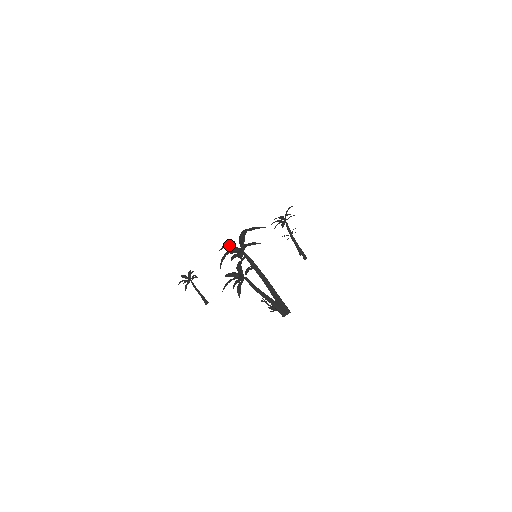
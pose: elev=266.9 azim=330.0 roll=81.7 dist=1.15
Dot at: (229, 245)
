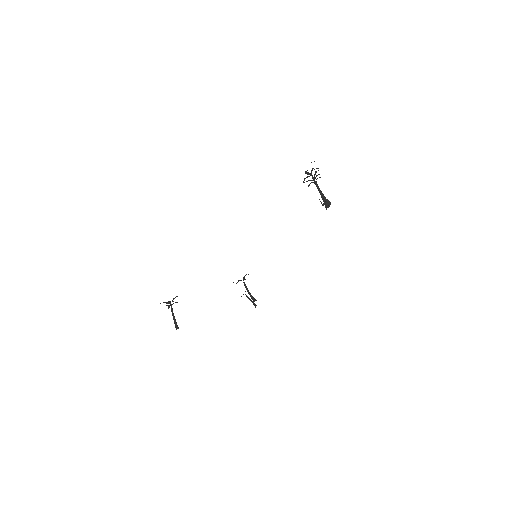
Dot at: occluded
